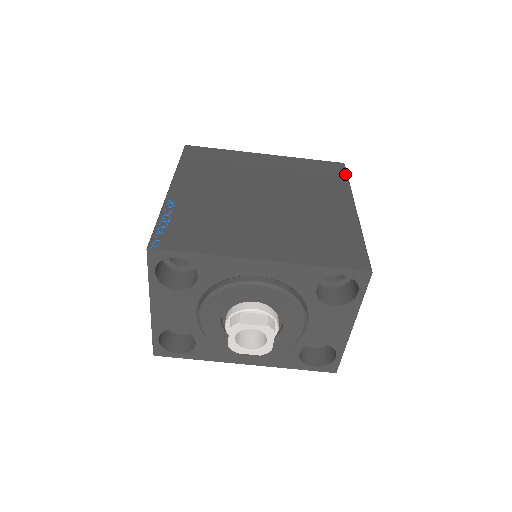
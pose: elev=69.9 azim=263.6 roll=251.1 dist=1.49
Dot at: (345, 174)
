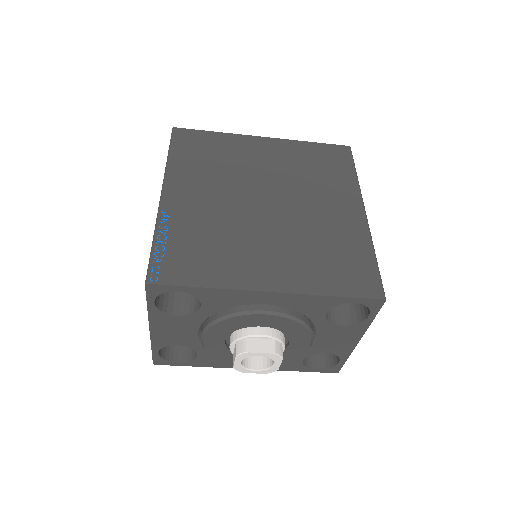
Dot at: (352, 162)
